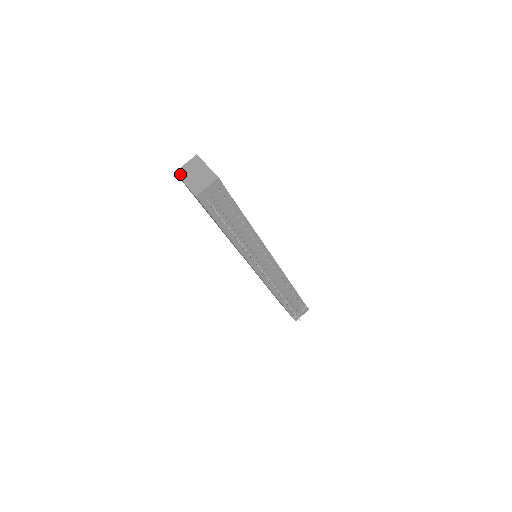
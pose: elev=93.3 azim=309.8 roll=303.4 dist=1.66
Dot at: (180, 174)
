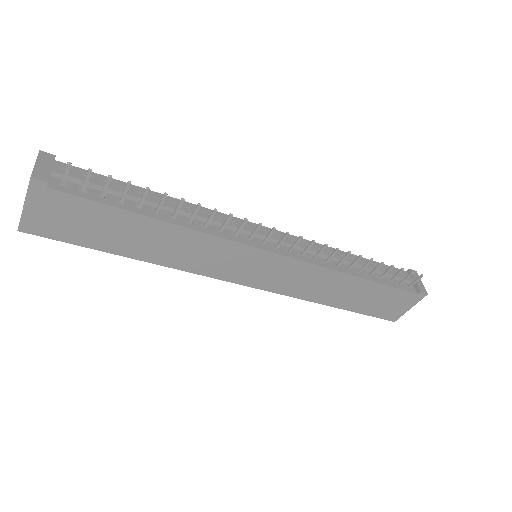
Dot at: (20, 220)
